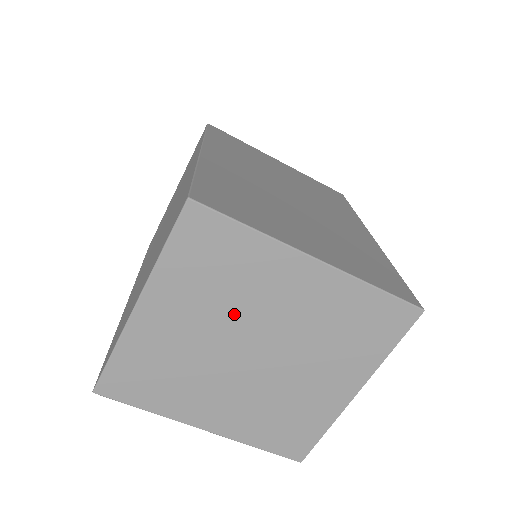
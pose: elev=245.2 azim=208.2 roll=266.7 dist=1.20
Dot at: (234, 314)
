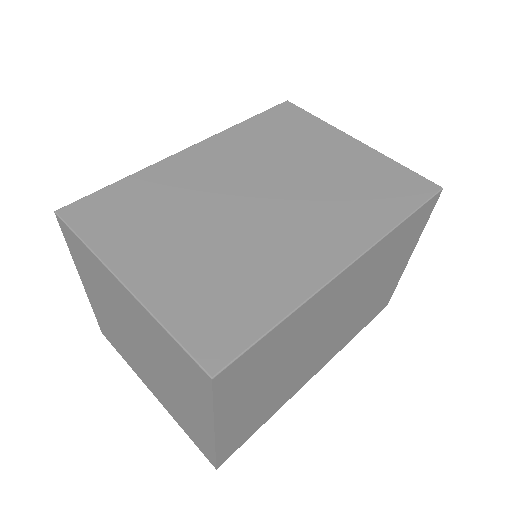
Dot at: (116, 311)
